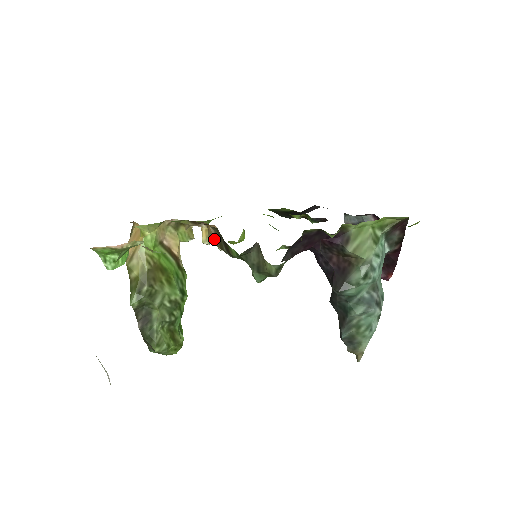
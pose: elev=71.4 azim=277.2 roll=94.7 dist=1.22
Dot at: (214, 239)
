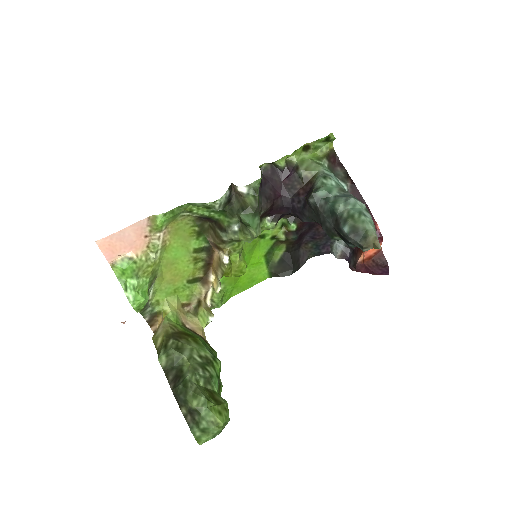
Dot at: (220, 269)
